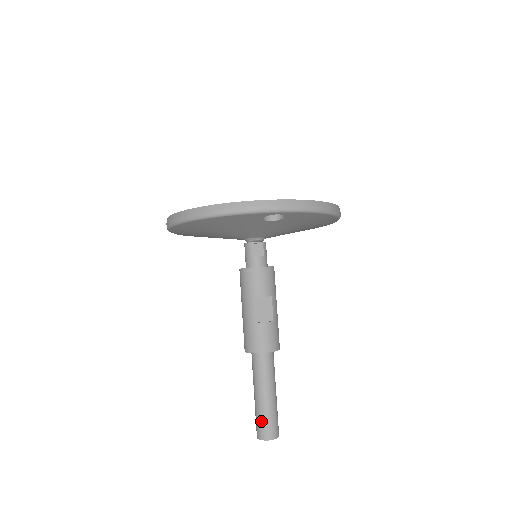
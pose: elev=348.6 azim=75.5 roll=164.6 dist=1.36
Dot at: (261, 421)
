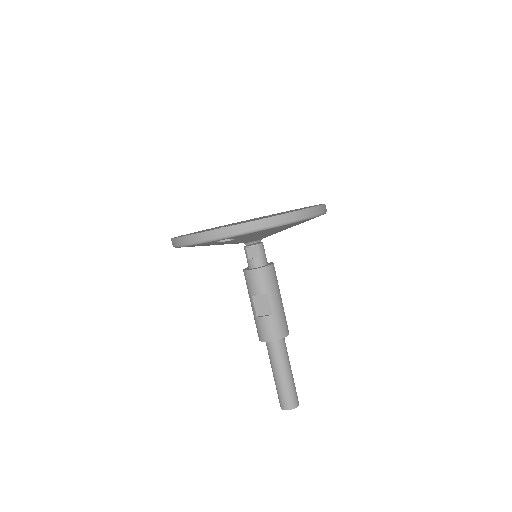
Dot at: (278, 394)
